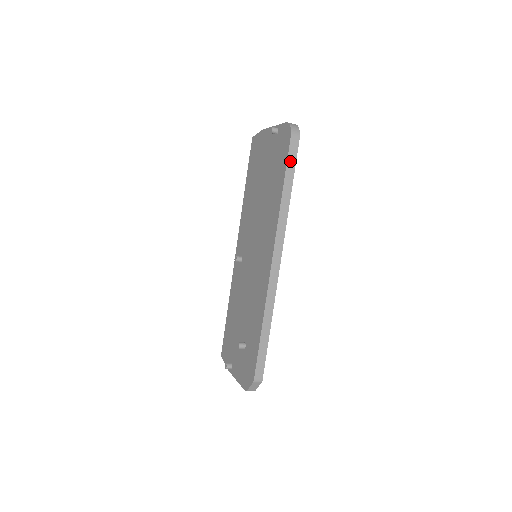
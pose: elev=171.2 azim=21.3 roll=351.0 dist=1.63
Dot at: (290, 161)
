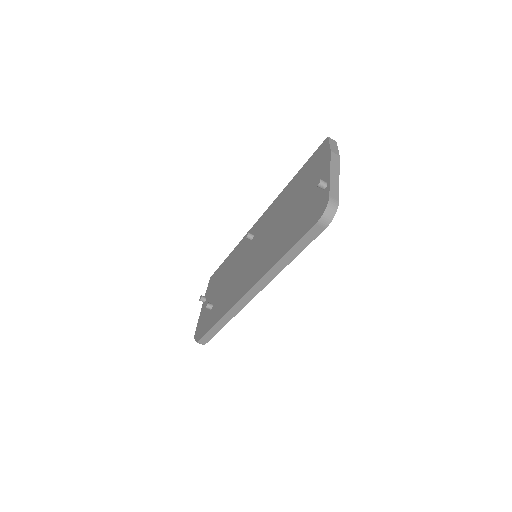
Dot at: (304, 240)
